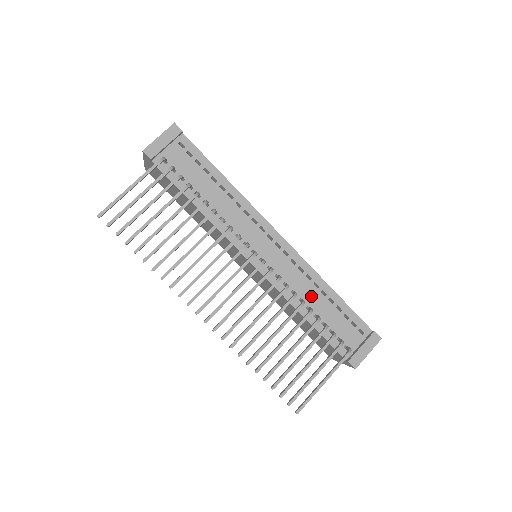
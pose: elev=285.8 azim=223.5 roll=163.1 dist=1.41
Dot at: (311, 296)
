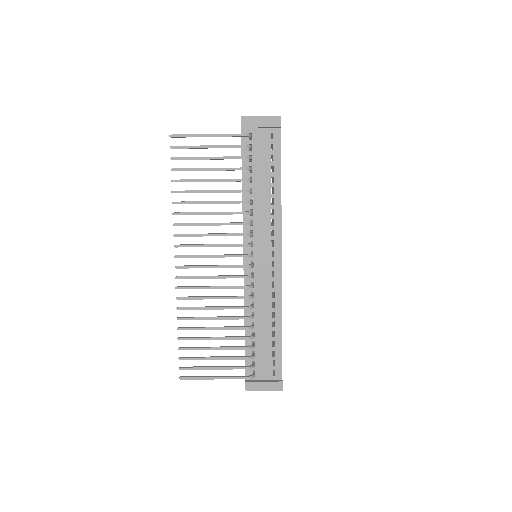
Dot at: (263, 318)
